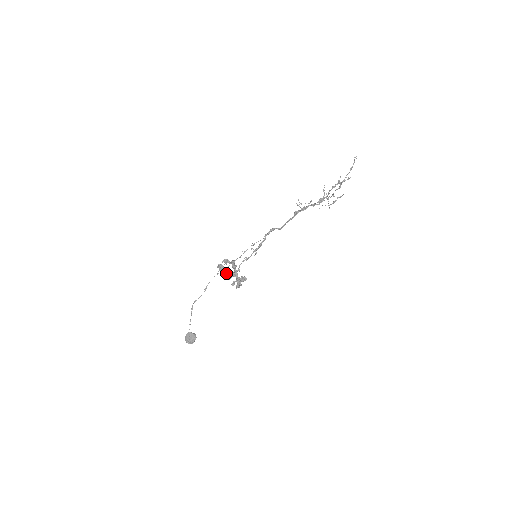
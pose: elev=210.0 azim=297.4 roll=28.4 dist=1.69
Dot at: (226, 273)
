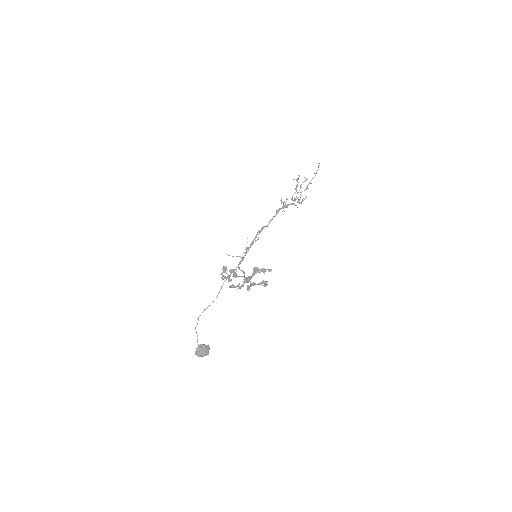
Dot at: (235, 277)
